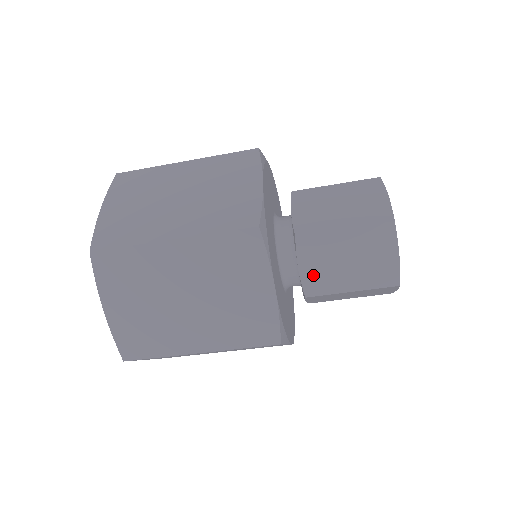
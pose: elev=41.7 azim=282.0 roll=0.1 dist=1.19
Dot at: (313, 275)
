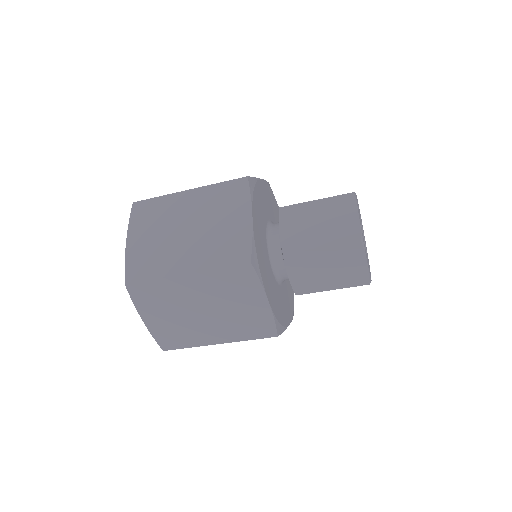
Dot at: (290, 235)
